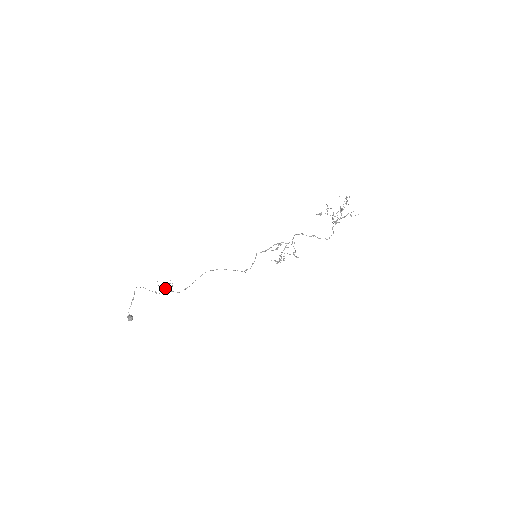
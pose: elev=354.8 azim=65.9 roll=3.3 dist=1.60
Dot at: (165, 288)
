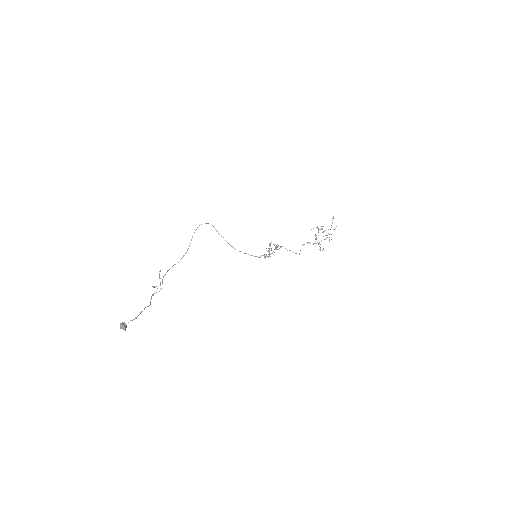
Dot at: occluded
